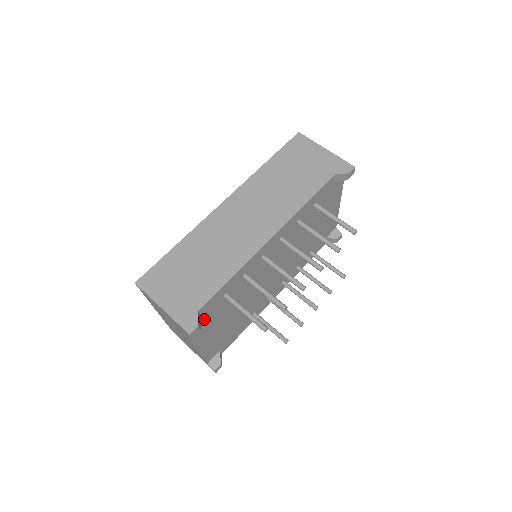
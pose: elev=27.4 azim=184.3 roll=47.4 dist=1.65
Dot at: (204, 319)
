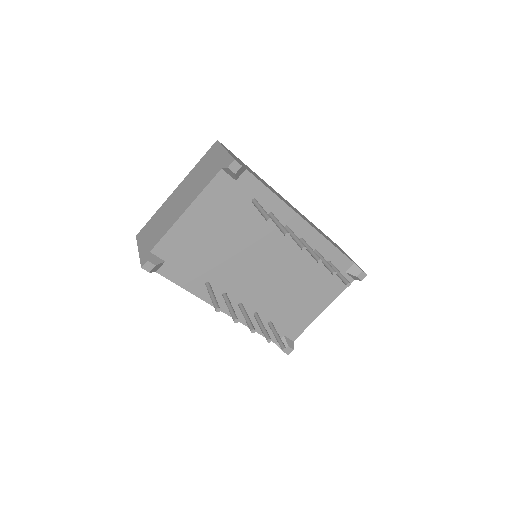
Dot at: (230, 188)
